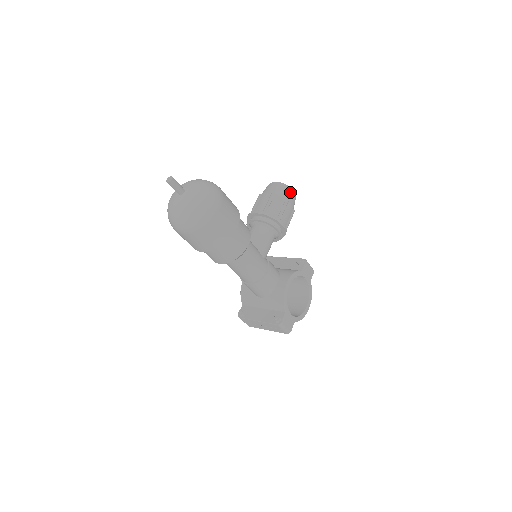
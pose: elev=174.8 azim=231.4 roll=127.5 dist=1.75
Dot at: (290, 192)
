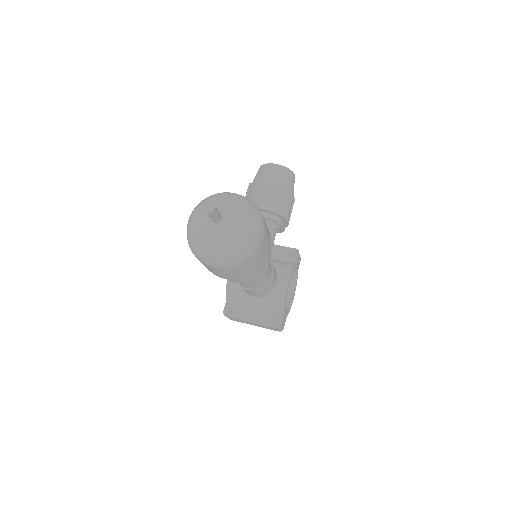
Dot at: (292, 178)
